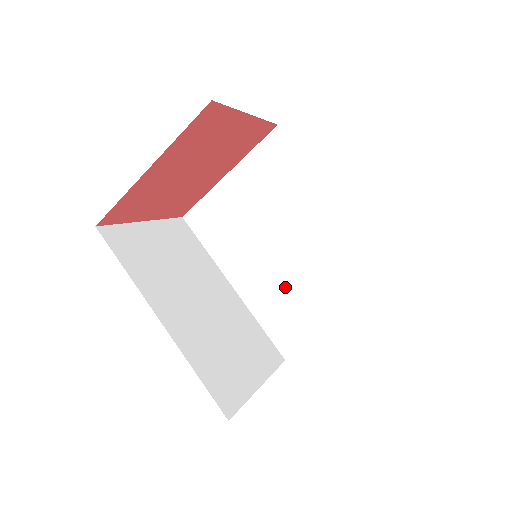
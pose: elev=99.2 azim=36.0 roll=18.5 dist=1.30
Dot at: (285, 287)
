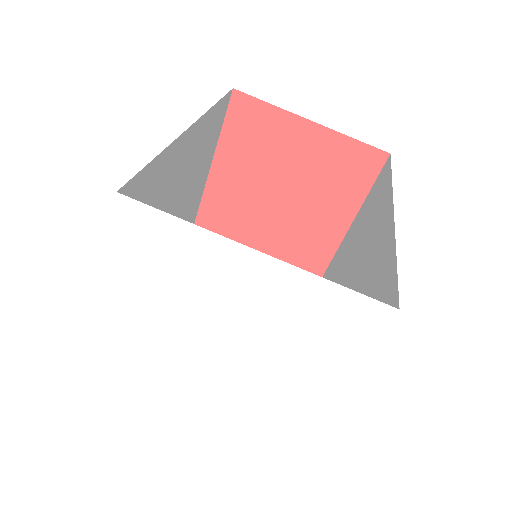
Dot at: occluded
